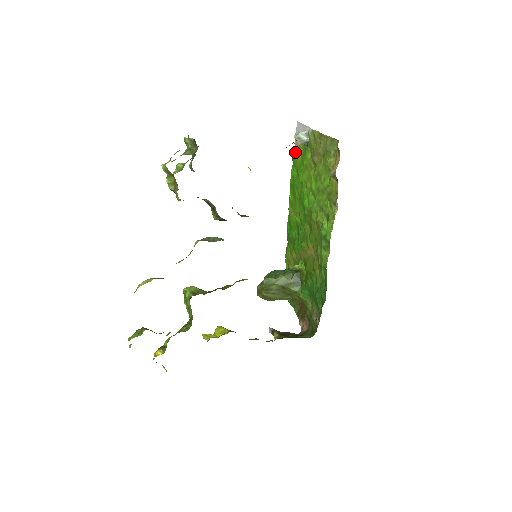
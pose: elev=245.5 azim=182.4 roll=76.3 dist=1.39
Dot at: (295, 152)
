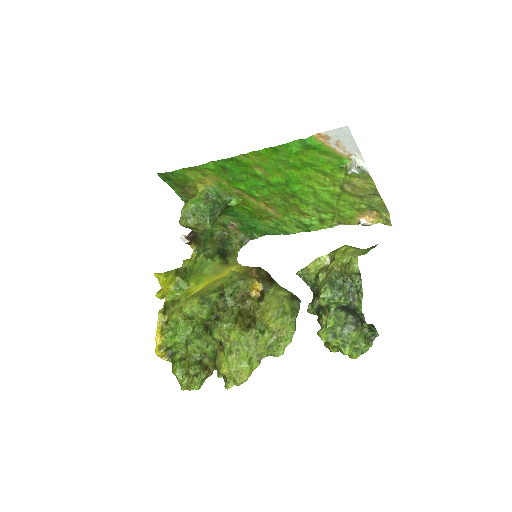
Dot at: (318, 146)
